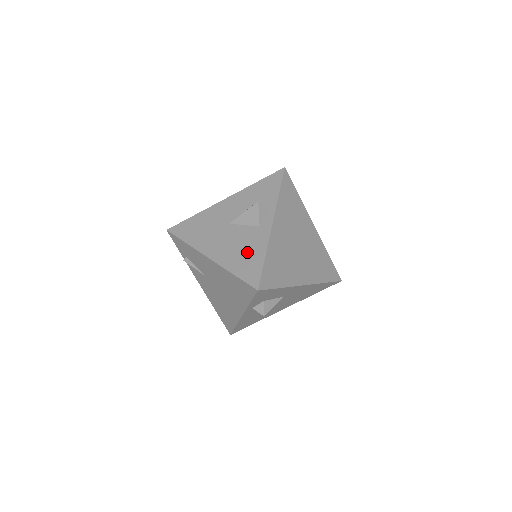
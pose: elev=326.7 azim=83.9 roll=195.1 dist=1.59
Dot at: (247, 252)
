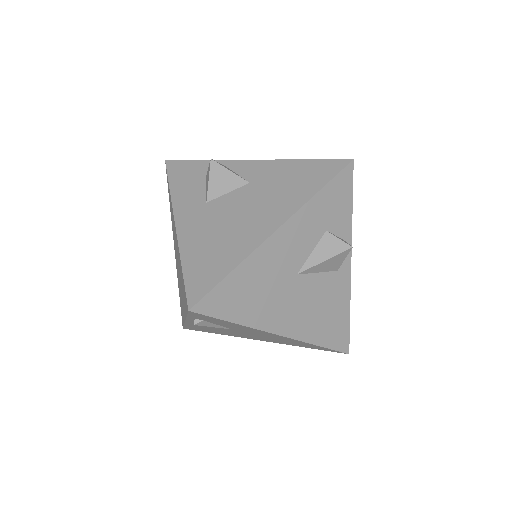
Dot at: (330, 312)
